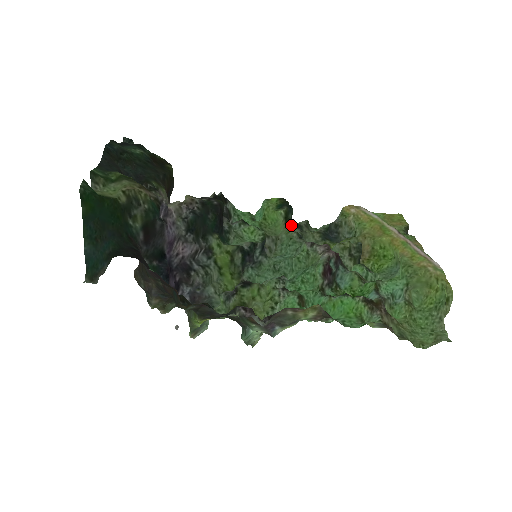
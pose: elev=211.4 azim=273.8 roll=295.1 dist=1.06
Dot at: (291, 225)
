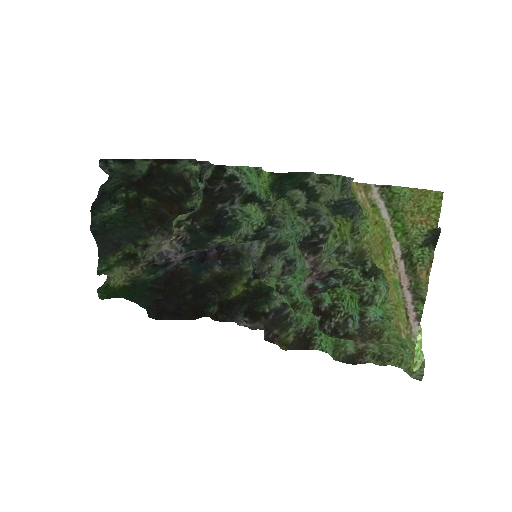
Dot at: (295, 195)
